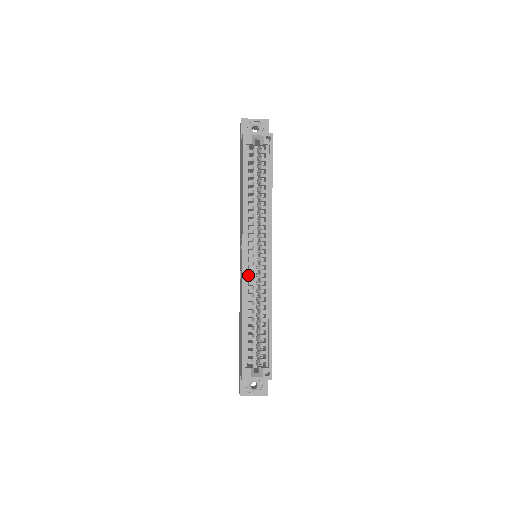
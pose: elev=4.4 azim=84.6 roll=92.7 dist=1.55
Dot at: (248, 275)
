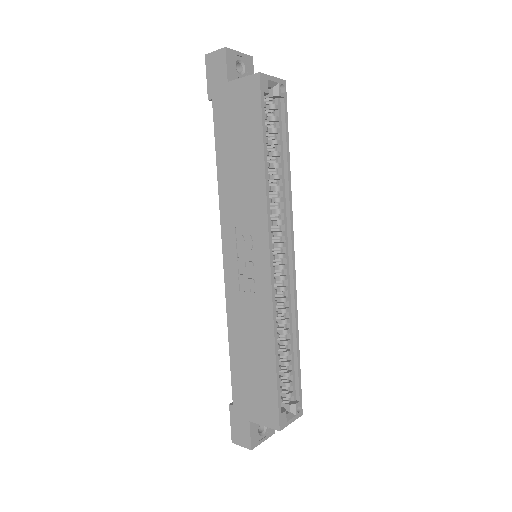
Dot at: occluded
